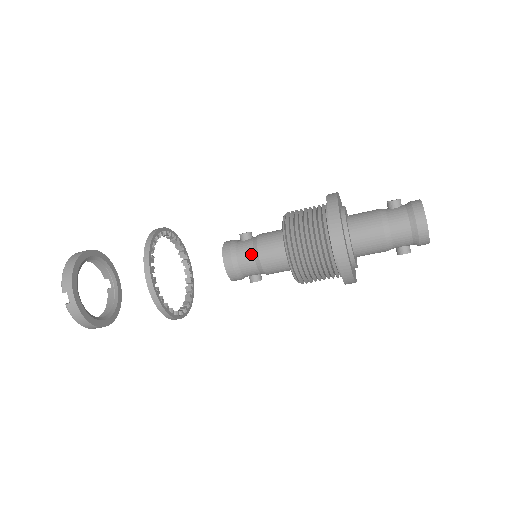
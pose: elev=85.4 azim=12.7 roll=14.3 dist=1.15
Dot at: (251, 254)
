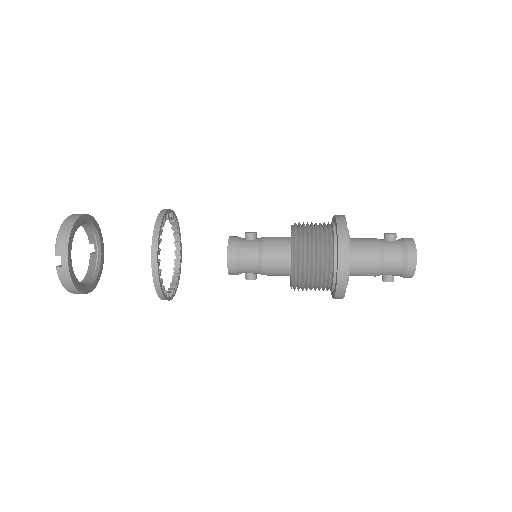
Dot at: (255, 255)
